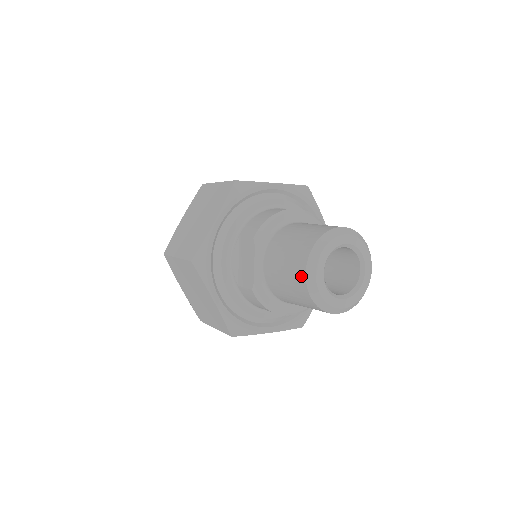
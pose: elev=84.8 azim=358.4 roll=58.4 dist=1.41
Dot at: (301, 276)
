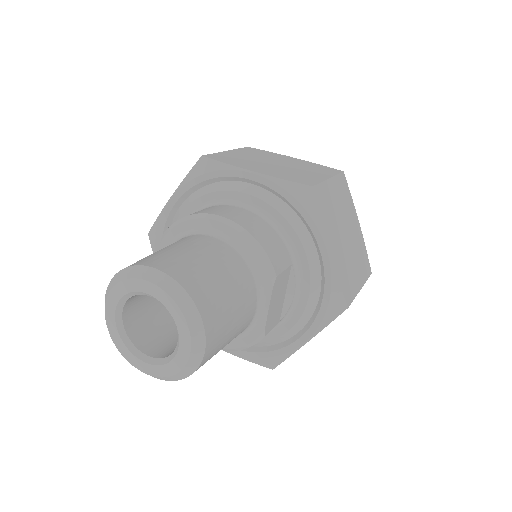
Dot at: occluded
